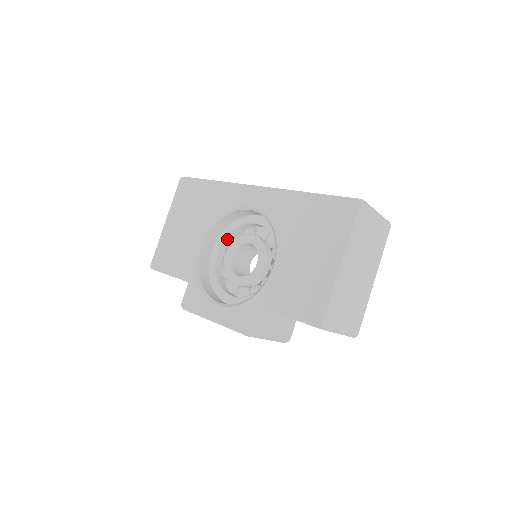
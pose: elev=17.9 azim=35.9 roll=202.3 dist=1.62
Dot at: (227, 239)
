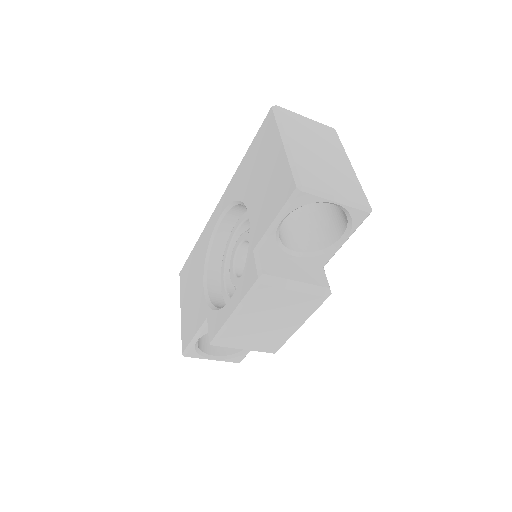
Dot at: (228, 269)
